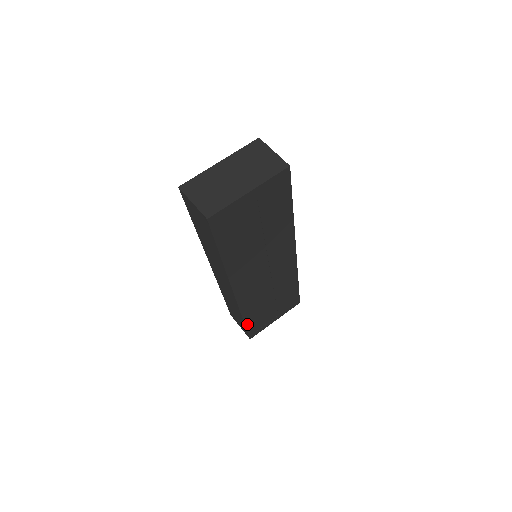
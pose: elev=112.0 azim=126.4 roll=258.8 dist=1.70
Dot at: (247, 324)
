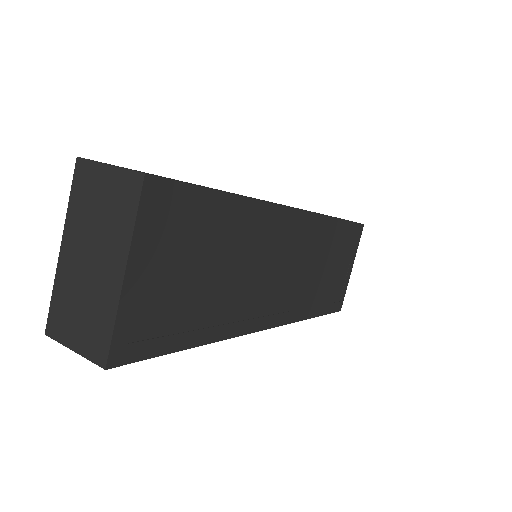
Dot at: (321, 312)
